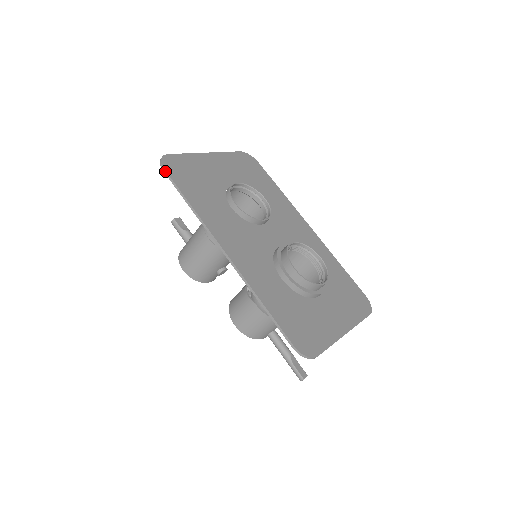
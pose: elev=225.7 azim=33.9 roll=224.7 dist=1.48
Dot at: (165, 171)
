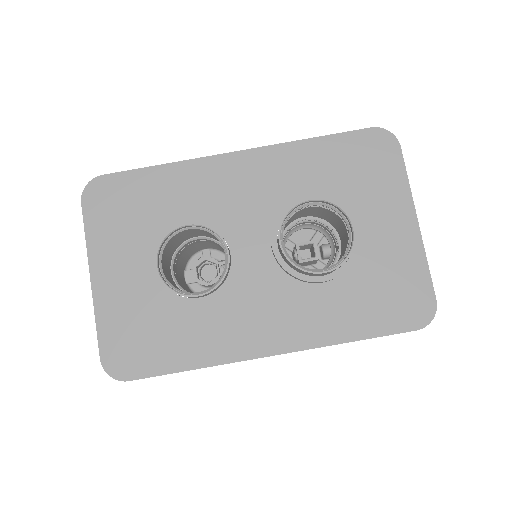
Dot at: occluded
